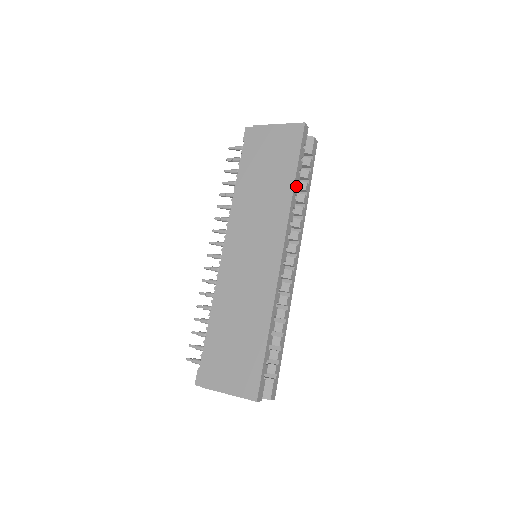
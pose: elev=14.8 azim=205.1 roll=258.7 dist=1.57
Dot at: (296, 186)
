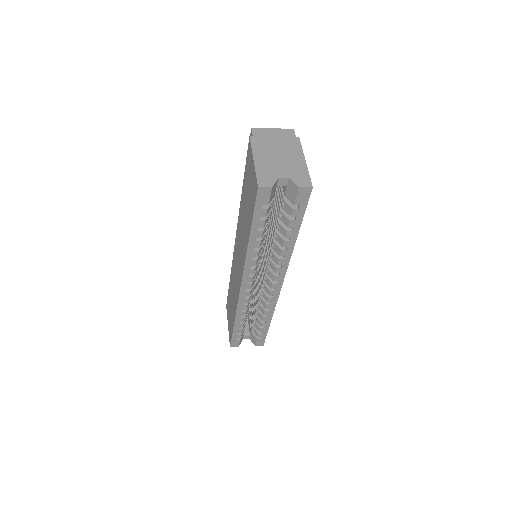
Dot at: (255, 242)
